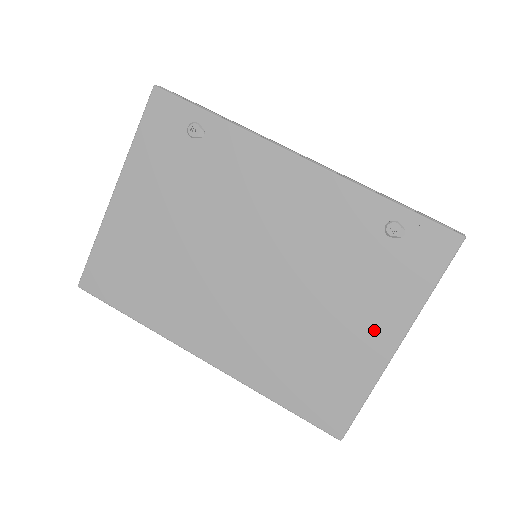
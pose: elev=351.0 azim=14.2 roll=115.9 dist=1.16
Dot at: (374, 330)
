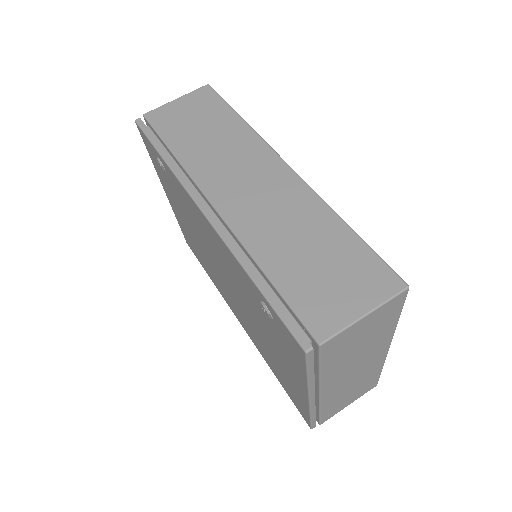
Dot at: (292, 376)
